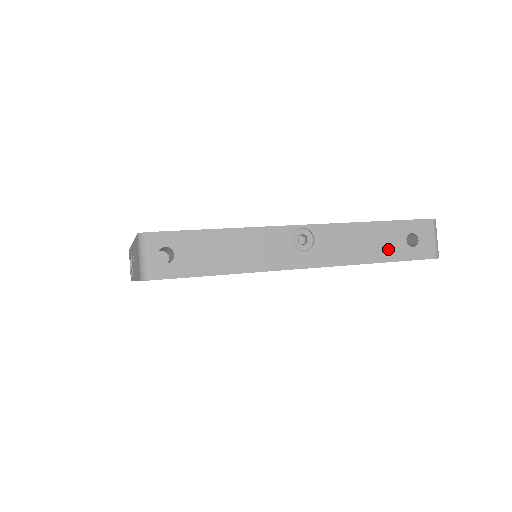
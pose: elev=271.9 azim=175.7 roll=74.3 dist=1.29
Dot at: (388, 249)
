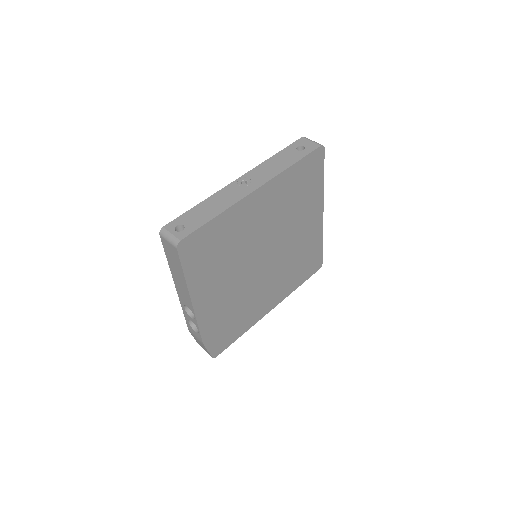
Dot at: (292, 158)
